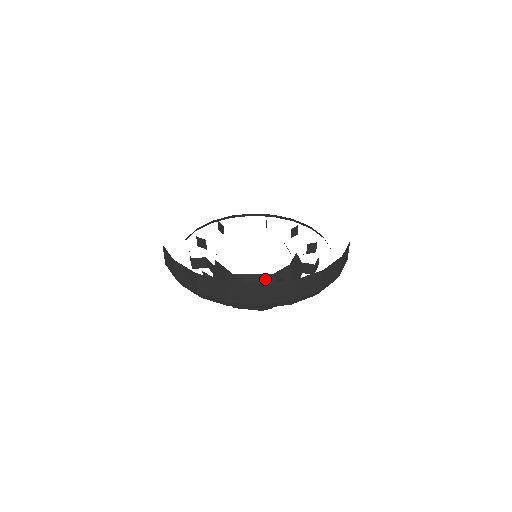
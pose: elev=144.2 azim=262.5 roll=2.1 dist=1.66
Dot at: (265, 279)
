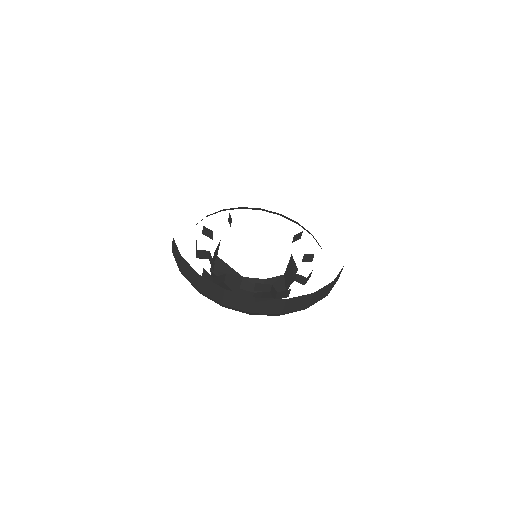
Dot at: (229, 276)
